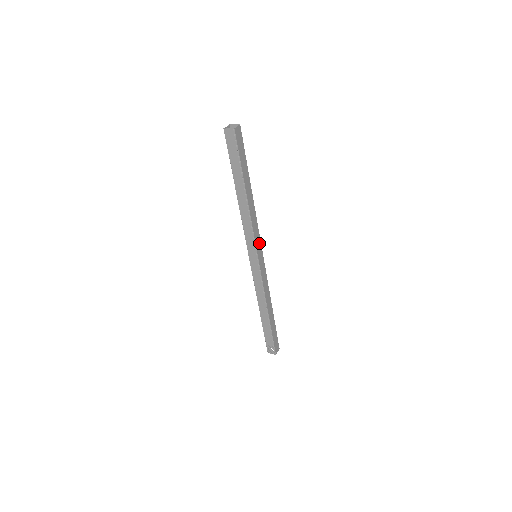
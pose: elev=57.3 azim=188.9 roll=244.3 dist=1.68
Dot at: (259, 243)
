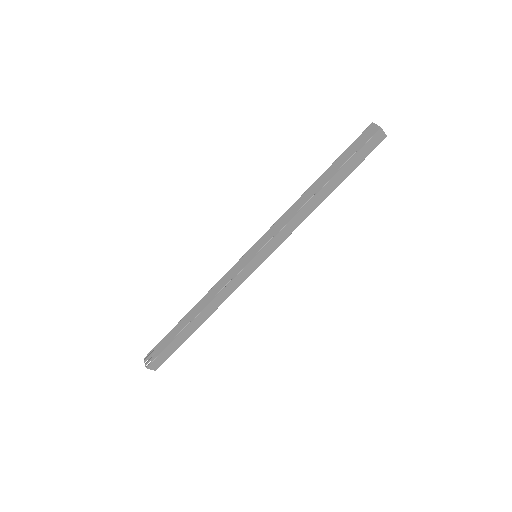
Dot at: (273, 248)
